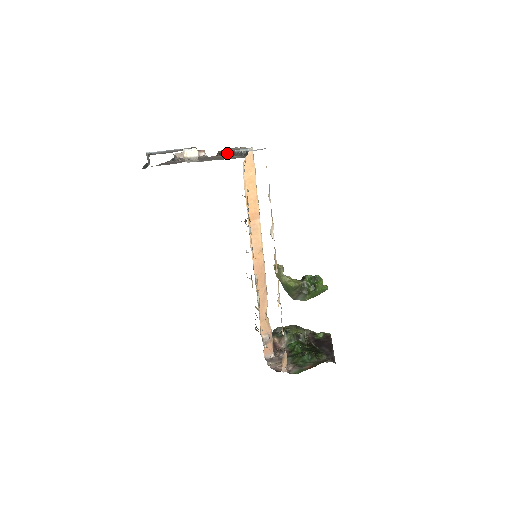
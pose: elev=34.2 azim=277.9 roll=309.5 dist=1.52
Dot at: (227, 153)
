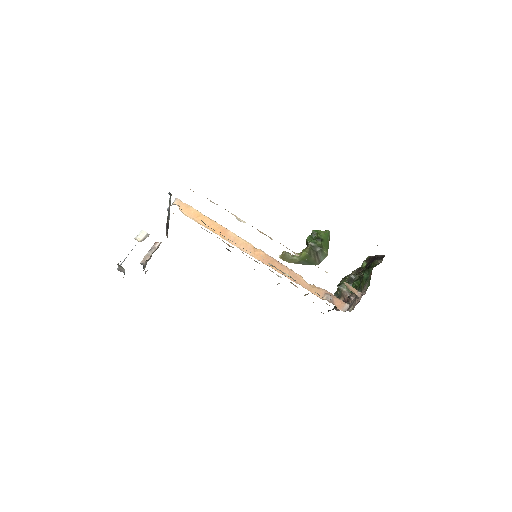
Dot at: (167, 222)
